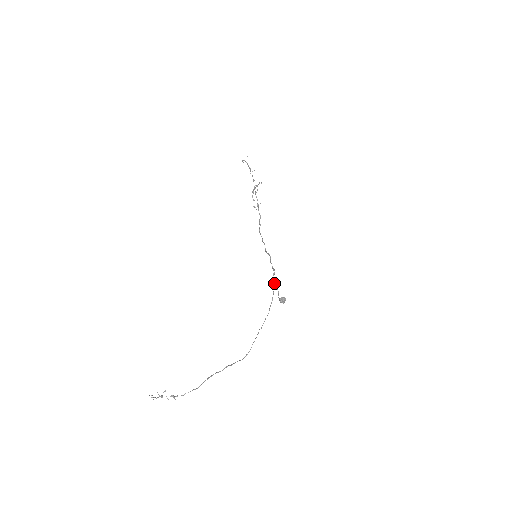
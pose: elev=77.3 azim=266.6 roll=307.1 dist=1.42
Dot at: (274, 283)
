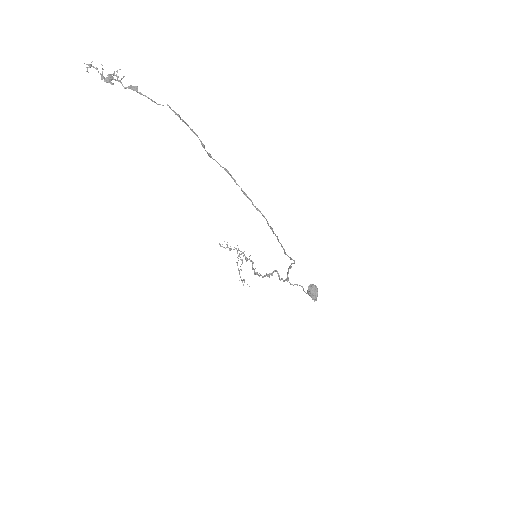
Dot at: occluded
